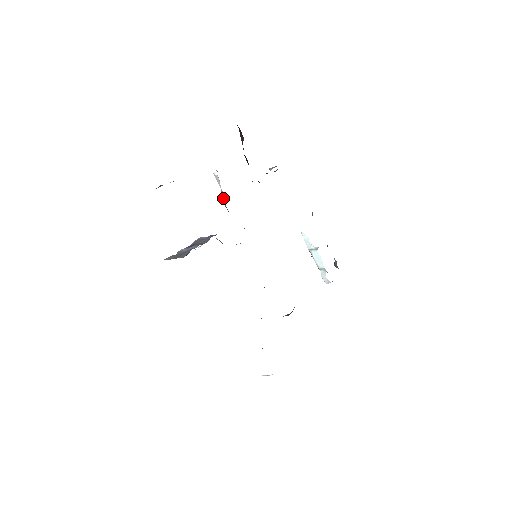
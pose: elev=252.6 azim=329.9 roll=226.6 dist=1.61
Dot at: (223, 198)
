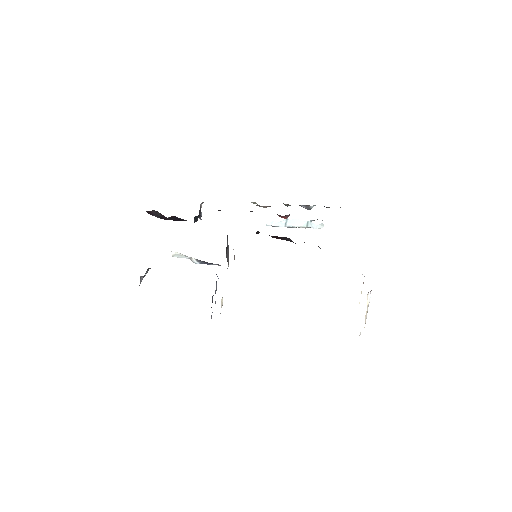
Dot at: (195, 260)
